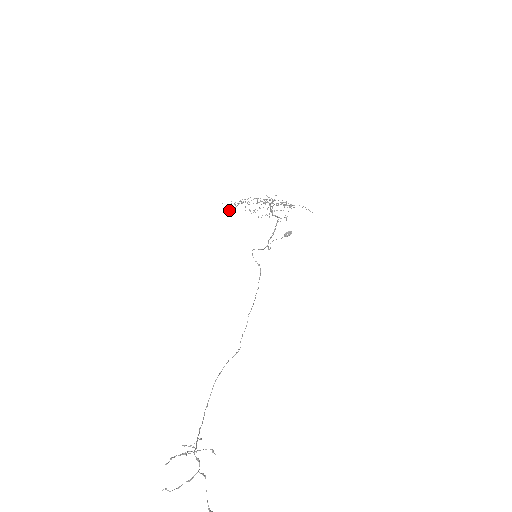
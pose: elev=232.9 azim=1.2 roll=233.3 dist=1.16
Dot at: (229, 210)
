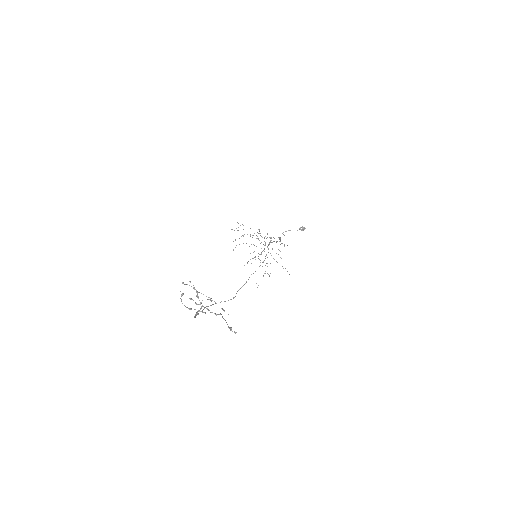
Dot at: occluded
